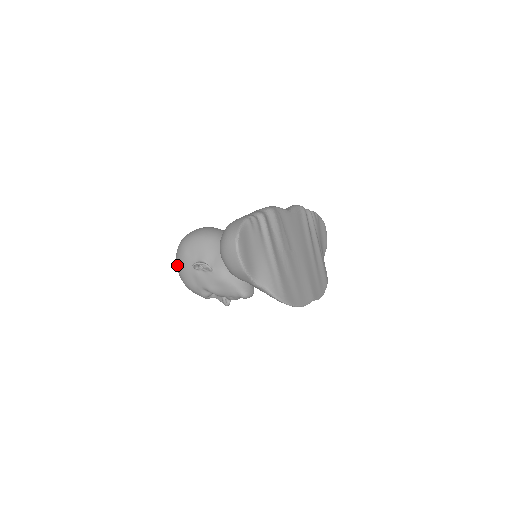
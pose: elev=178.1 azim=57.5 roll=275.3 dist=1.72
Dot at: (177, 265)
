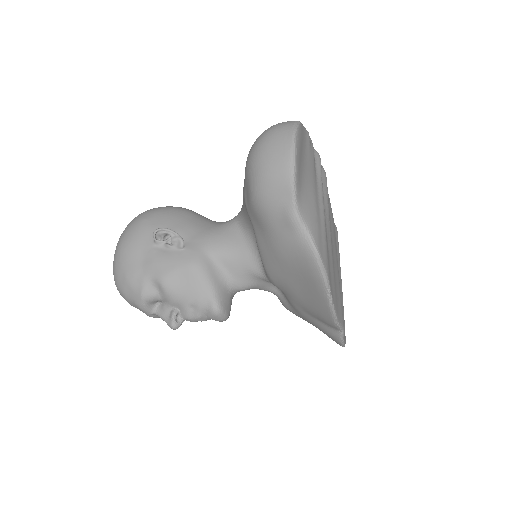
Dot at: (121, 238)
